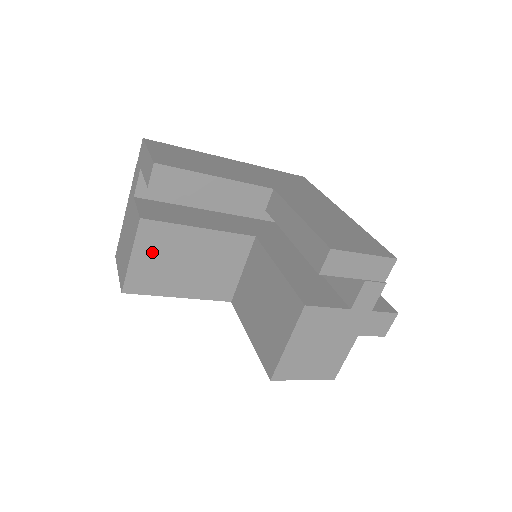
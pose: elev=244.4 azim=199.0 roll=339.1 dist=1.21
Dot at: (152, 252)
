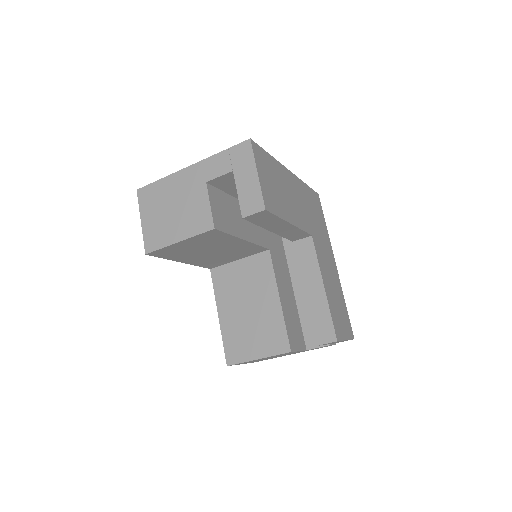
Dot at: (197, 243)
